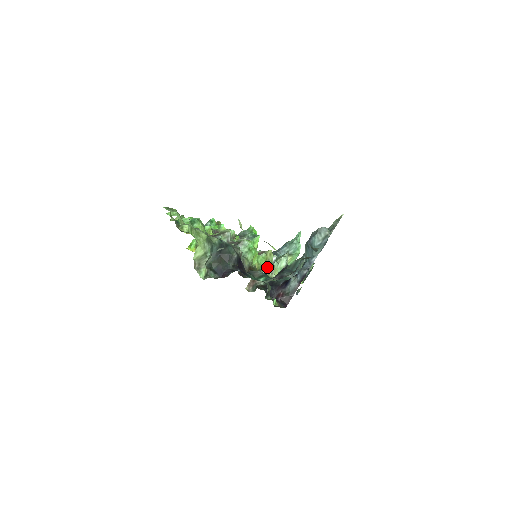
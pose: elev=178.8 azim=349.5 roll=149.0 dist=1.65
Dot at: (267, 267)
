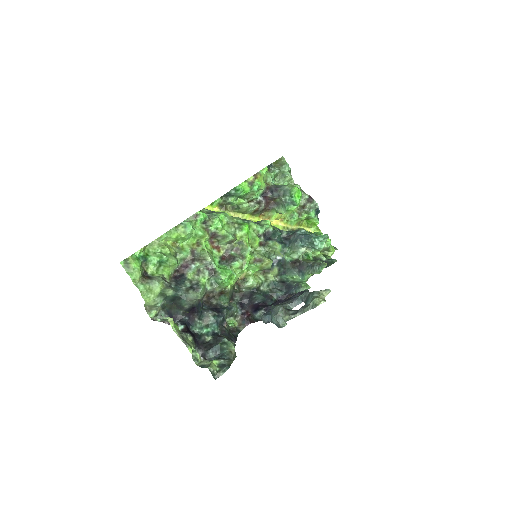
Dot at: (263, 269)
